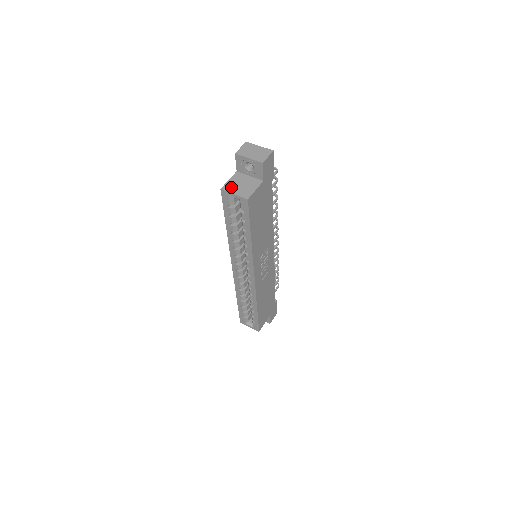
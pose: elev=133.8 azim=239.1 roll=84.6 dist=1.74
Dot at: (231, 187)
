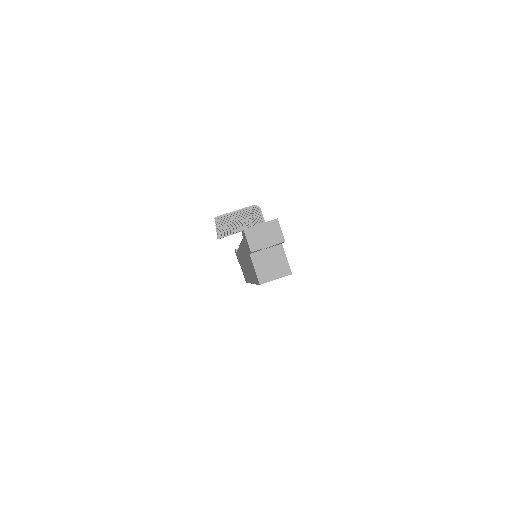
Dot at: (266, 275)
